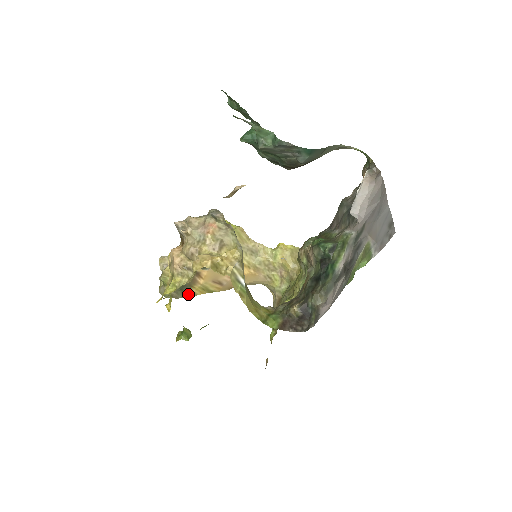
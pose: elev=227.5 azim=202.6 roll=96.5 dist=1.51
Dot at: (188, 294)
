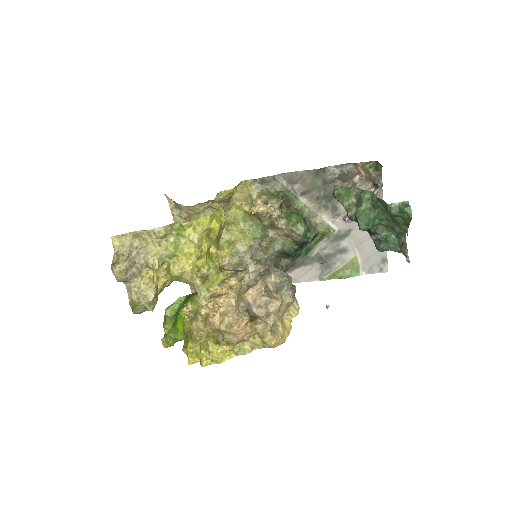
Dot at: occluded
